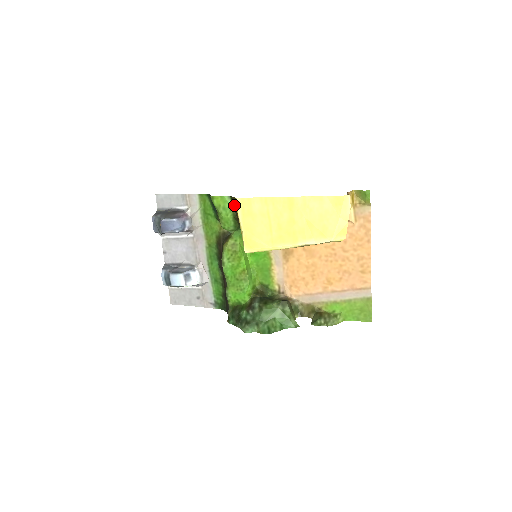
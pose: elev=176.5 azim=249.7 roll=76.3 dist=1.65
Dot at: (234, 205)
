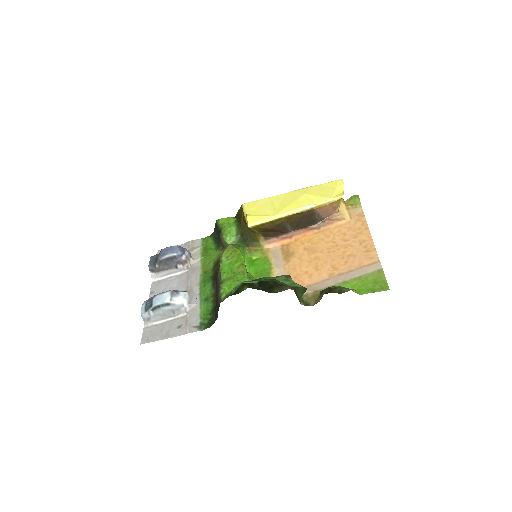
Dot at: (239, 216)
